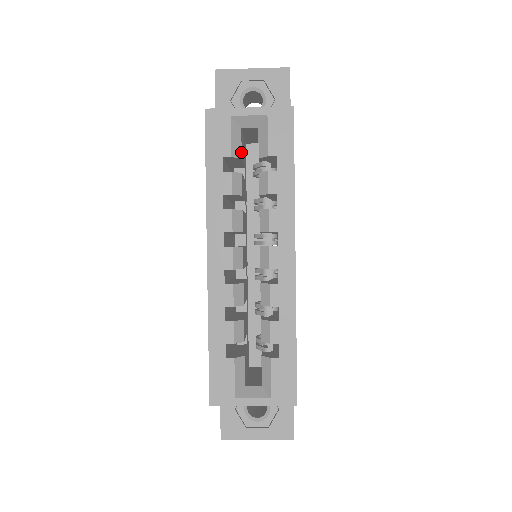
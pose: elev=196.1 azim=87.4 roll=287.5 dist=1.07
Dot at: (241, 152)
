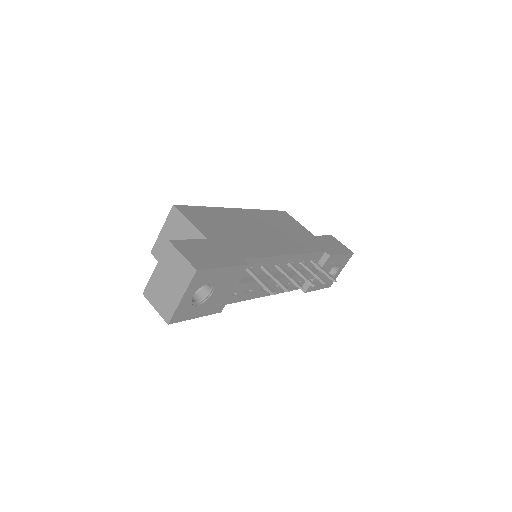
Dot at: occluded
